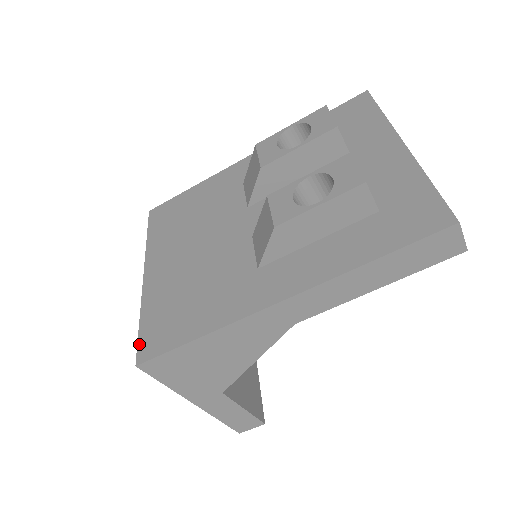
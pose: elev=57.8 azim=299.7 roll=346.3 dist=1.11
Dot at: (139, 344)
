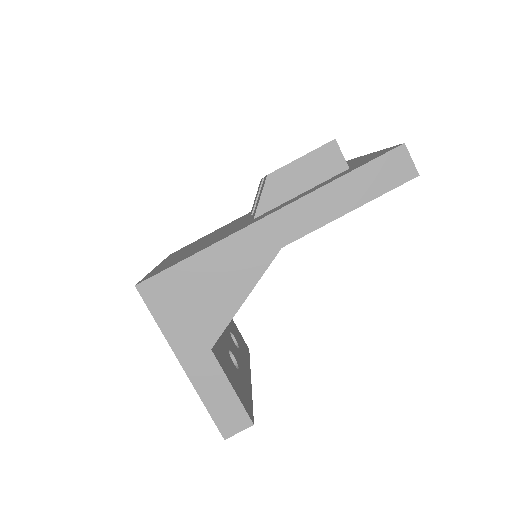
Dot at: occluded
